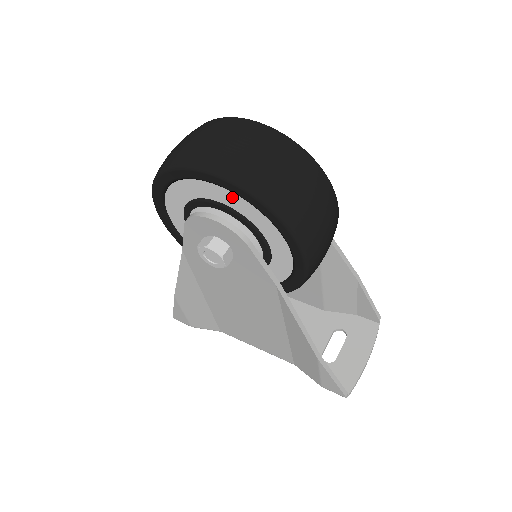
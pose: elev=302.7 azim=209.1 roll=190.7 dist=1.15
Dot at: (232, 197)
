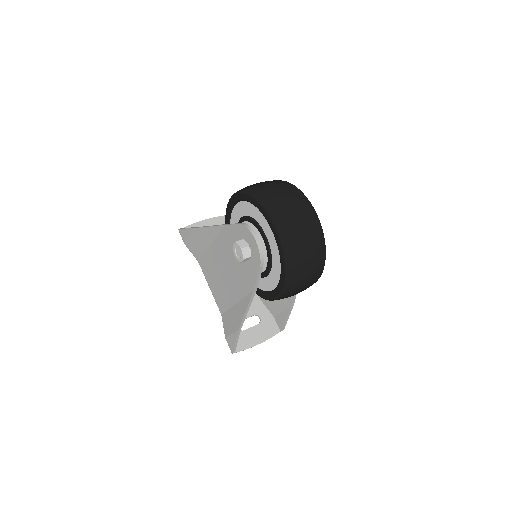
Dot at: (275, 245)
